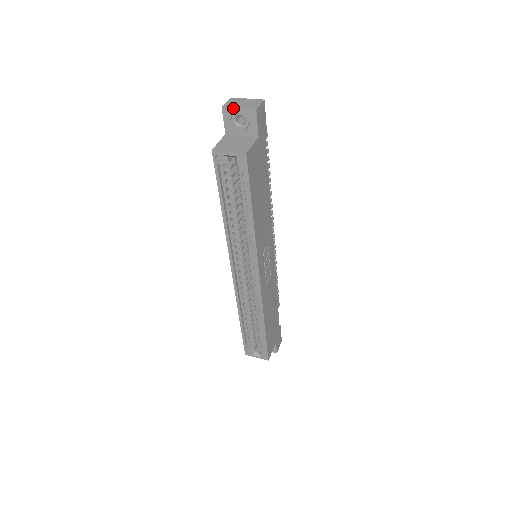
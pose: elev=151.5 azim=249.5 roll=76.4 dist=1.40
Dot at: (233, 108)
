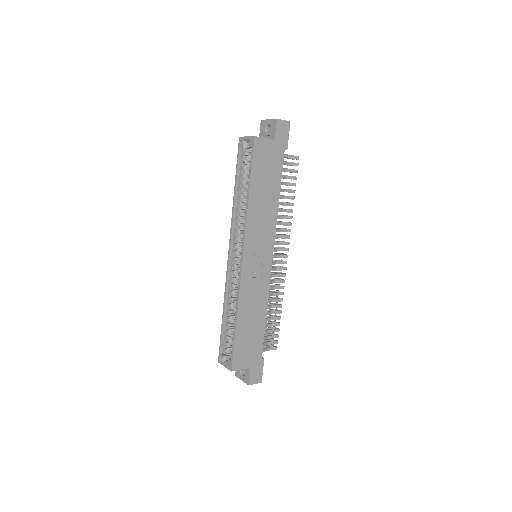
Dot at: (266, 119)
